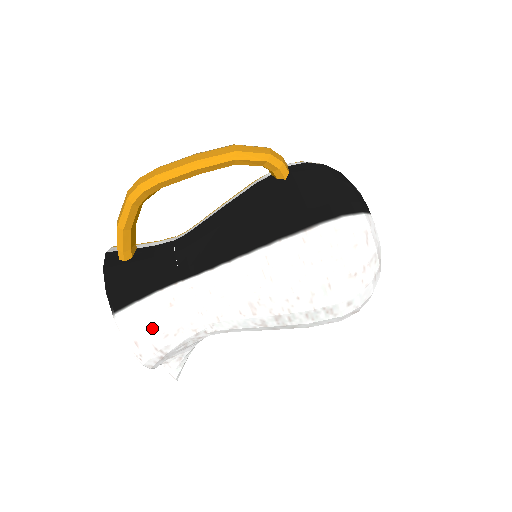
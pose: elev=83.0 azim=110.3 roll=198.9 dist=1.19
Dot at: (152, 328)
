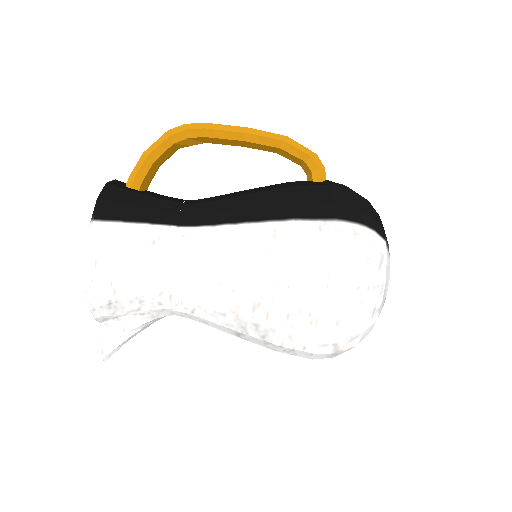
Dot at: (121, 256)
